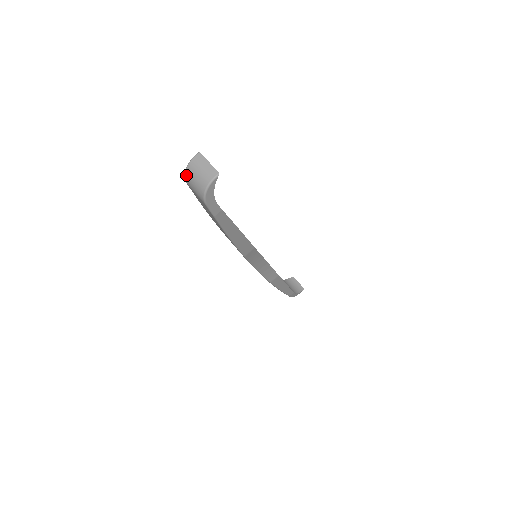
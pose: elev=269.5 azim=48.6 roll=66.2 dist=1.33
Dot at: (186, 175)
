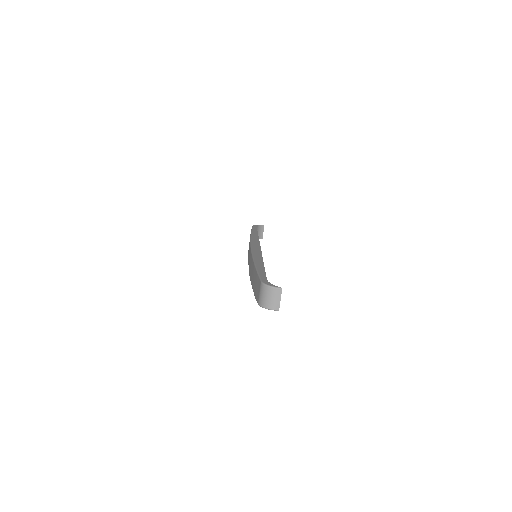
Dot at: (264, 287)
